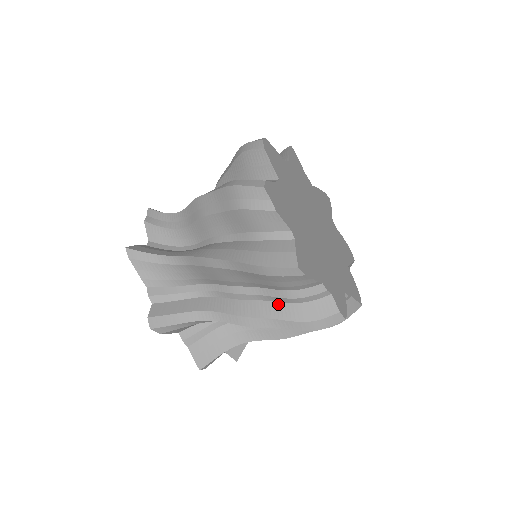
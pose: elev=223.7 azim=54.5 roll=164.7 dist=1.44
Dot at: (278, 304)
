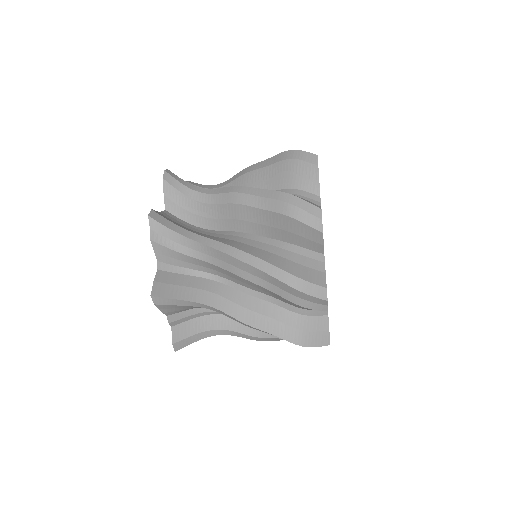
Dot at: occluded
